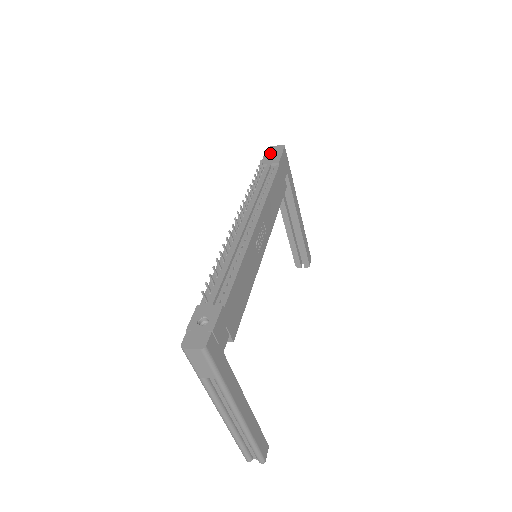
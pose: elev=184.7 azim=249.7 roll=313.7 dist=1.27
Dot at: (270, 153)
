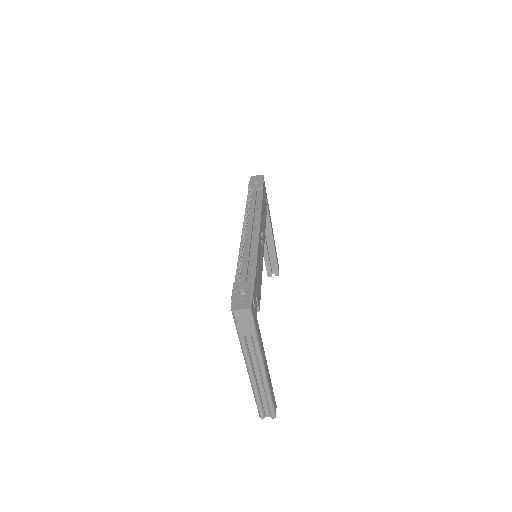
Dot at: (253, 181)
